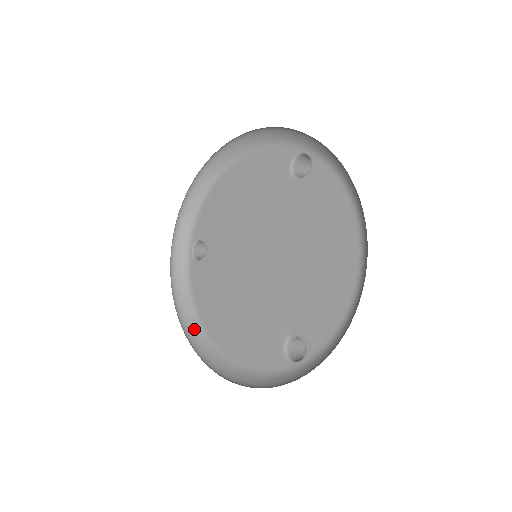
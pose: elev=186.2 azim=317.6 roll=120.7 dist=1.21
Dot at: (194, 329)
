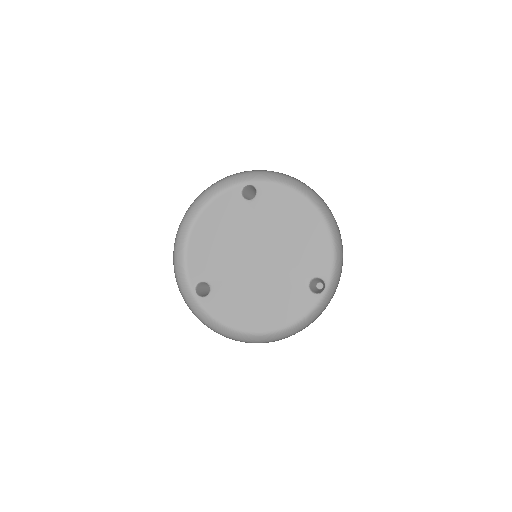
Dot at: (238, 336)
